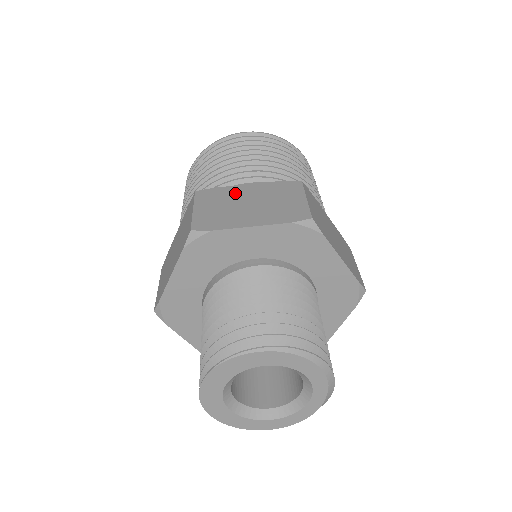
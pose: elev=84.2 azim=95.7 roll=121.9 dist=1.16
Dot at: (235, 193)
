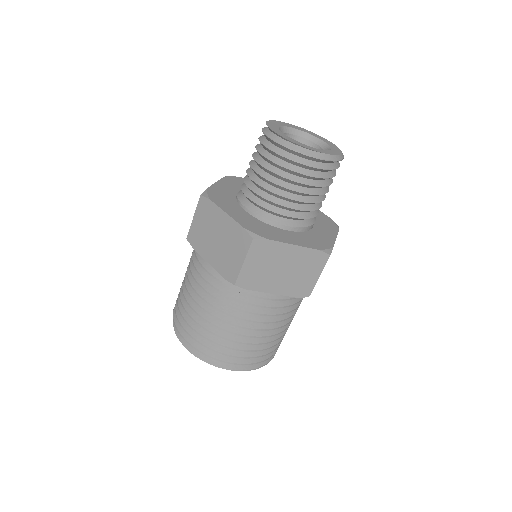
Dot at: occluded
